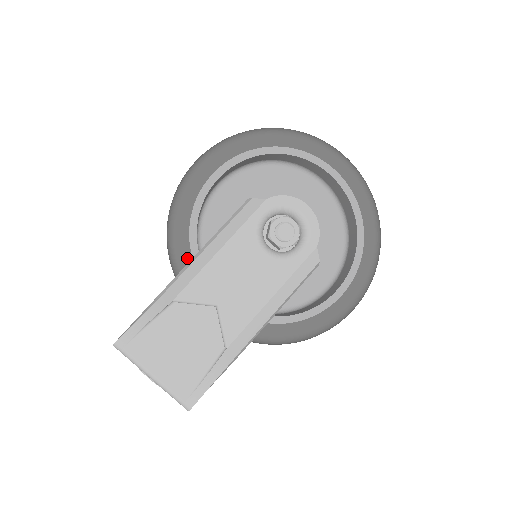
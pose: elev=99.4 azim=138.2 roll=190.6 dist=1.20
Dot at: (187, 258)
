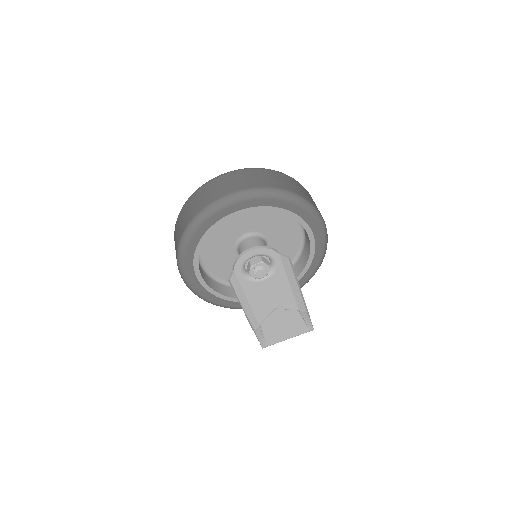
Dot at: (239, 305)
